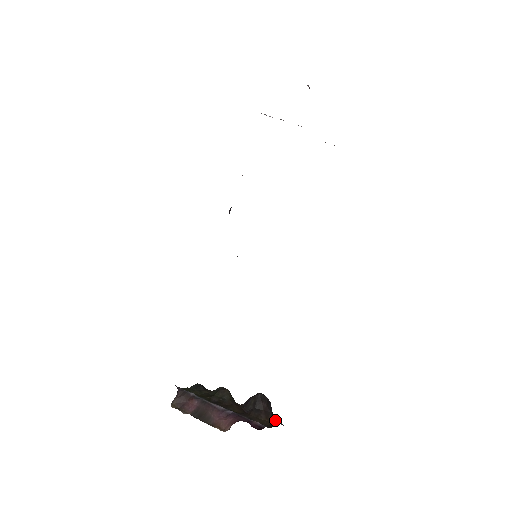
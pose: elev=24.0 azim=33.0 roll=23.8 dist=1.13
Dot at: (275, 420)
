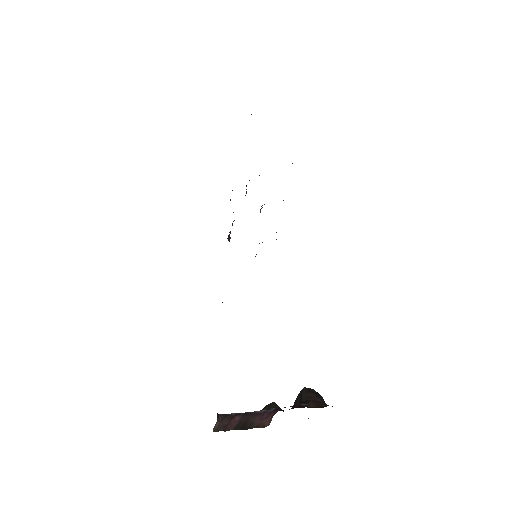
Dot at: (327, 405)
